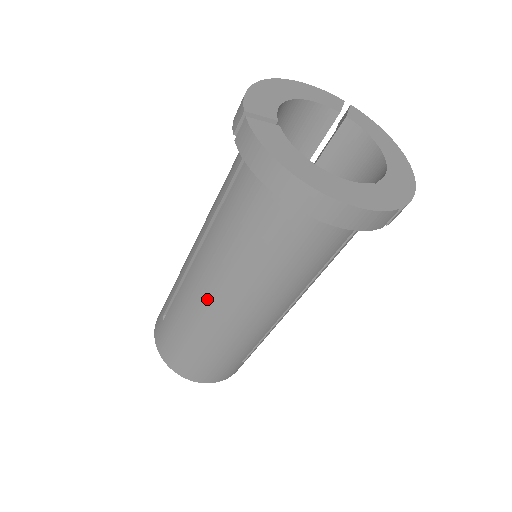
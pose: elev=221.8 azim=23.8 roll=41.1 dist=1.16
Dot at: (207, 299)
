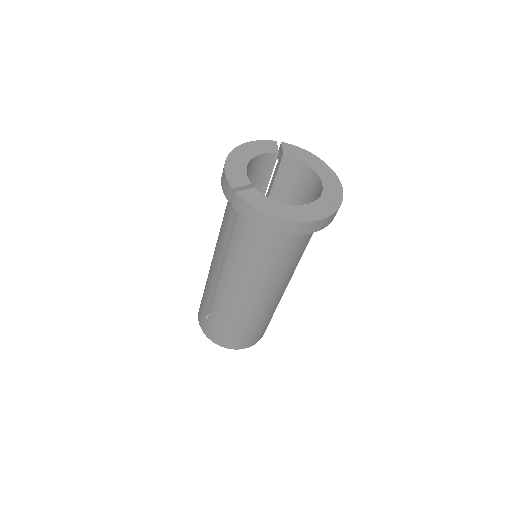
Dot at: (239, 297)
